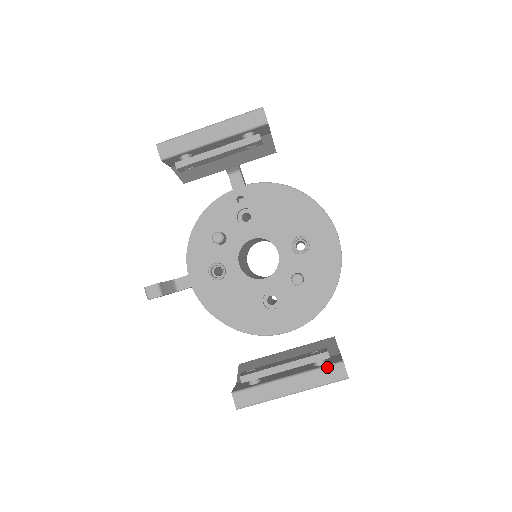
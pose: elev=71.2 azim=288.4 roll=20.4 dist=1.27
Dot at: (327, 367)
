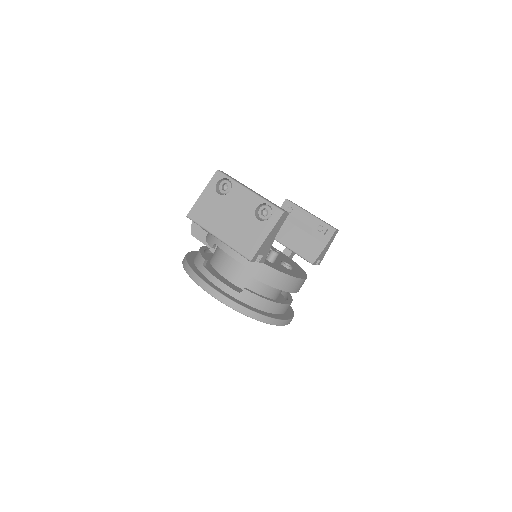
Dot at: occluded
